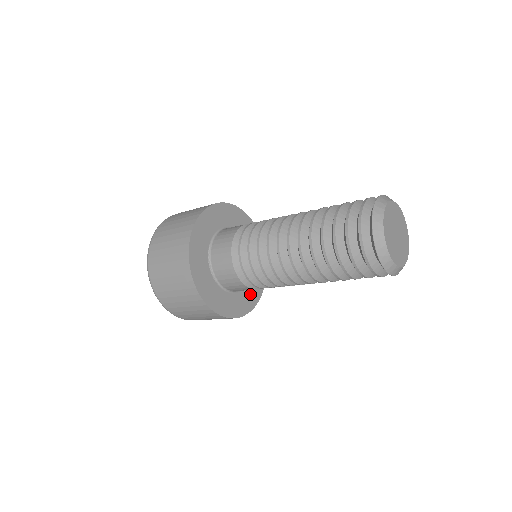
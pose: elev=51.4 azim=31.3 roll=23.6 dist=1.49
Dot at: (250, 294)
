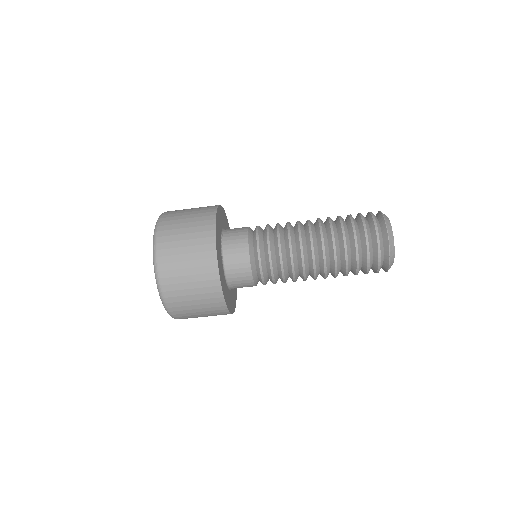
Dot at: (232, 299)
